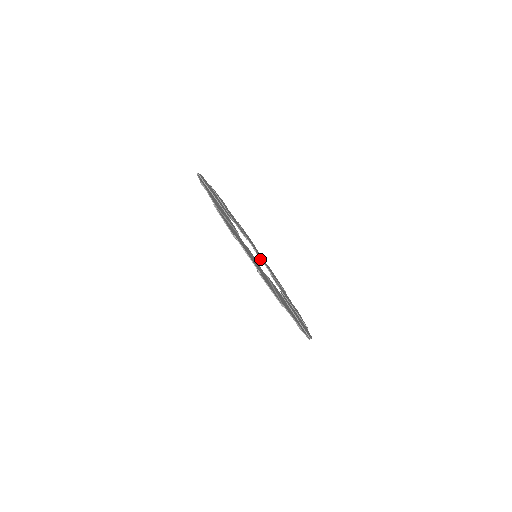
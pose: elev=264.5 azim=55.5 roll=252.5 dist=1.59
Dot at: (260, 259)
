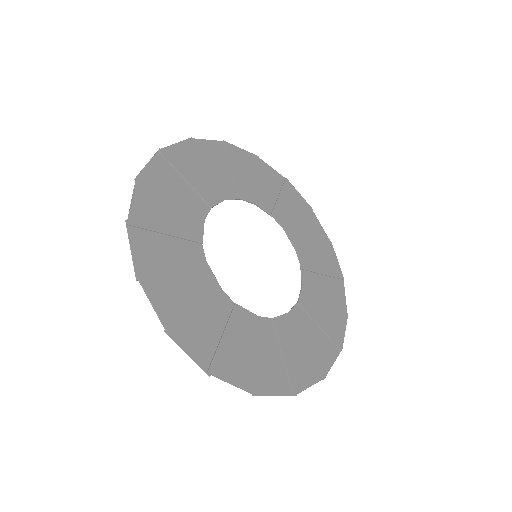
Dot at: occluded
